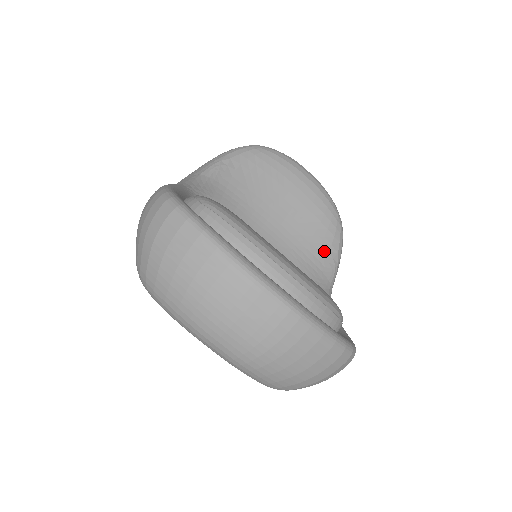
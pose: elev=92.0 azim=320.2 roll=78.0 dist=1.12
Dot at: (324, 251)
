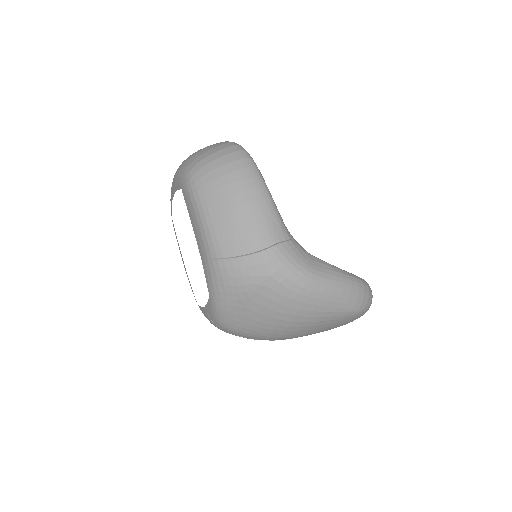
Dot at: occluded
